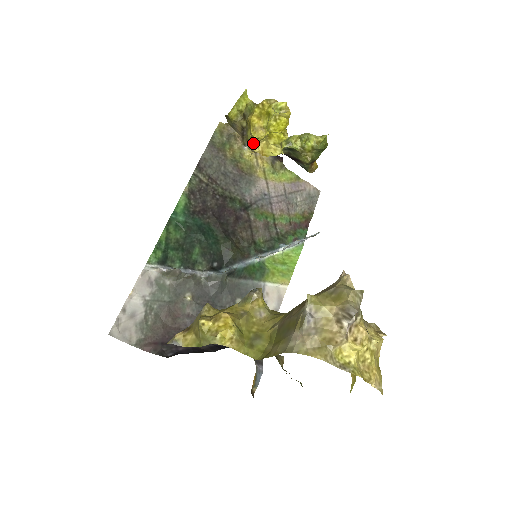
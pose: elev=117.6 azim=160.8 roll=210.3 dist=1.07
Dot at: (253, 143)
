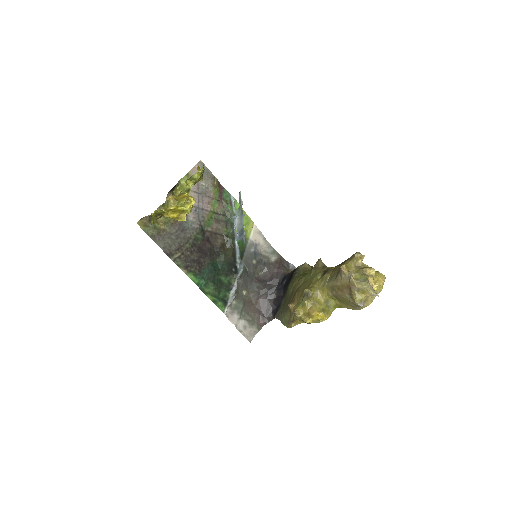
Dot at: occluded
